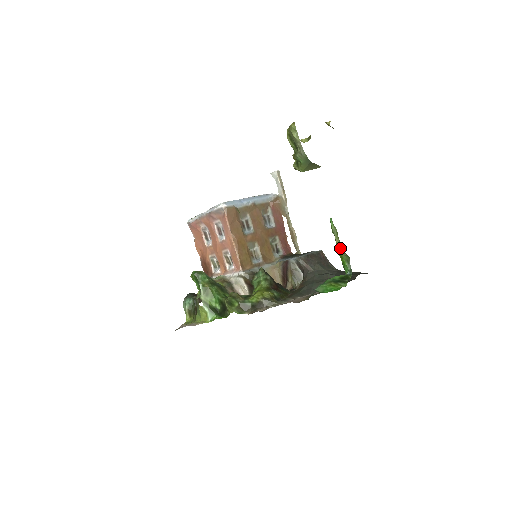
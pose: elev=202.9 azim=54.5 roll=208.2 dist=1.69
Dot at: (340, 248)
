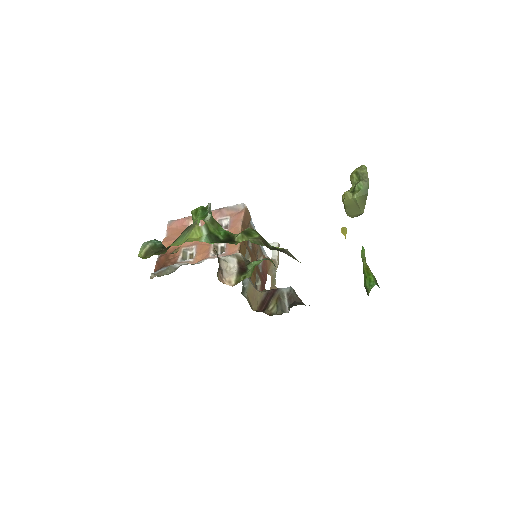
Dot at: occluded
